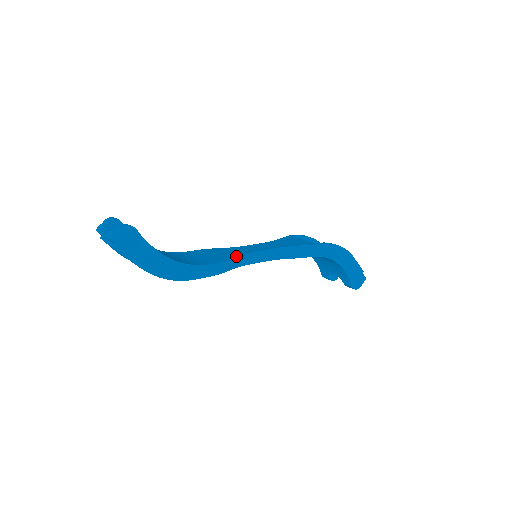
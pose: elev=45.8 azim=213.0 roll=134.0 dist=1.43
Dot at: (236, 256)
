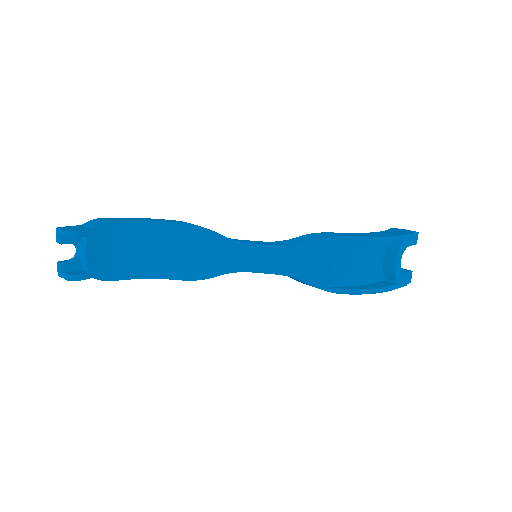
Dot at: (213, 273)
